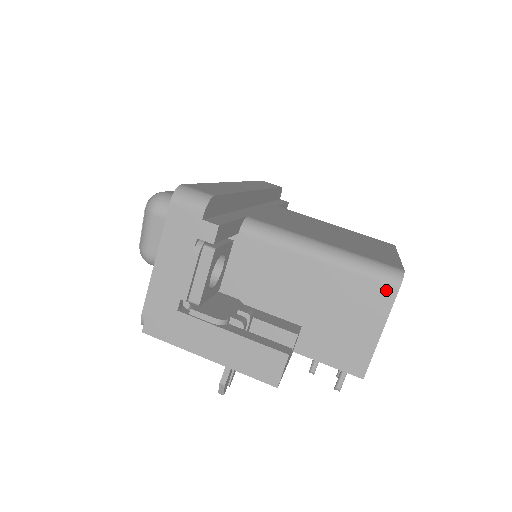
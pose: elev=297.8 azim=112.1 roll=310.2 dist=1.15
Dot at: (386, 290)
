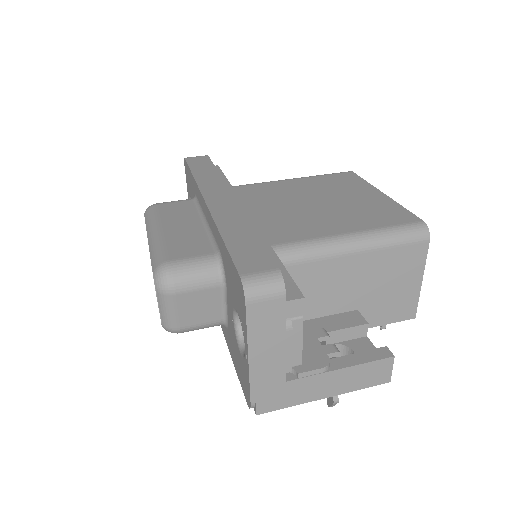
Dot at: (419, 247)
